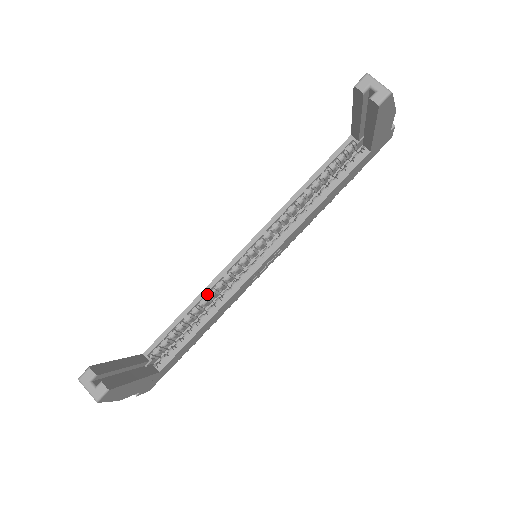
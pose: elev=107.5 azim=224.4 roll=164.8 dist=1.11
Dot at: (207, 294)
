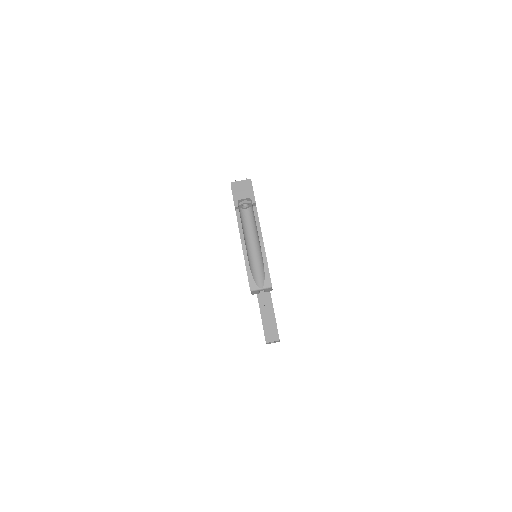
Dot at: occluded
